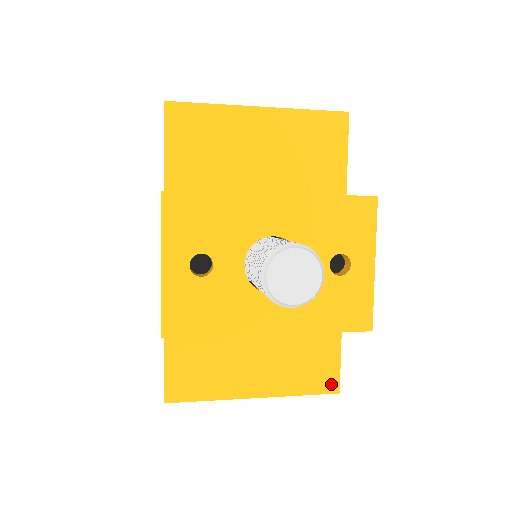
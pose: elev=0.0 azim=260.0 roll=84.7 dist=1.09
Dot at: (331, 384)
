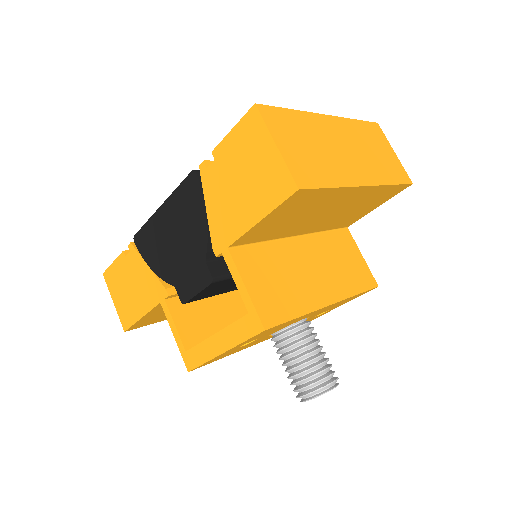
Dot at: occluded
